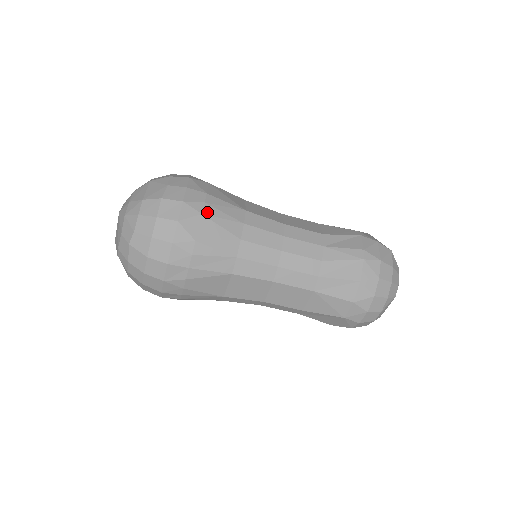
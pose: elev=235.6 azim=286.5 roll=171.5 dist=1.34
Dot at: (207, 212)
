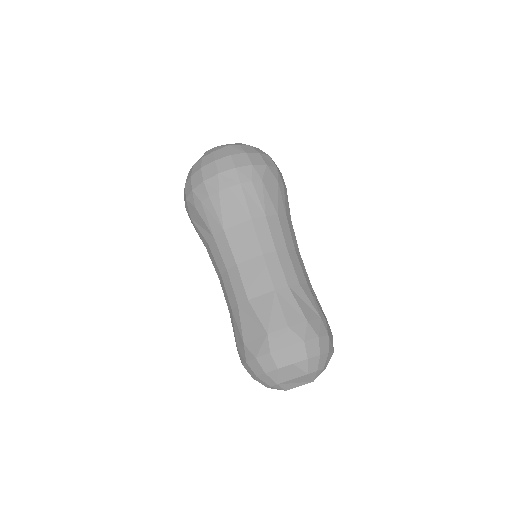
Dot at: (280, 186)
